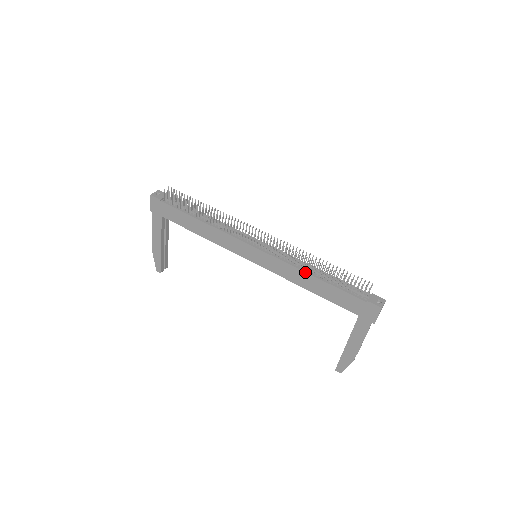
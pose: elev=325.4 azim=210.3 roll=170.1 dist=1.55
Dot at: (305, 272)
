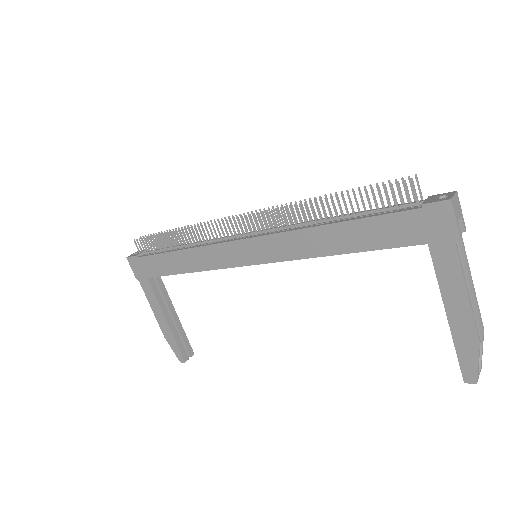
Dot at: (314, 227)
